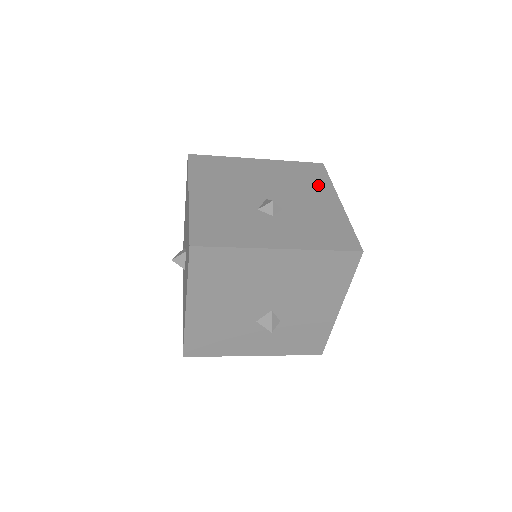
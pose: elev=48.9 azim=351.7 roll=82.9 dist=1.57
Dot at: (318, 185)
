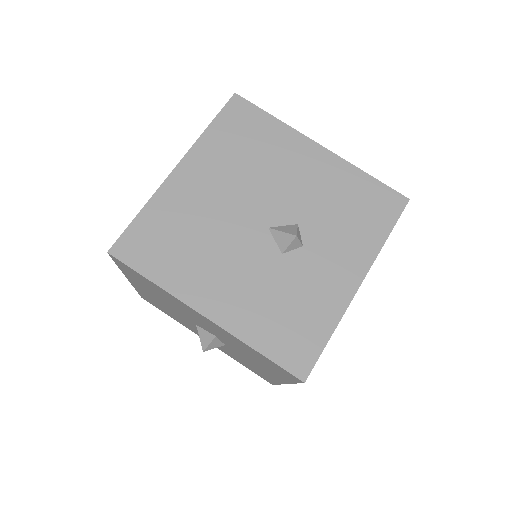
Dot at: (276, 142)
